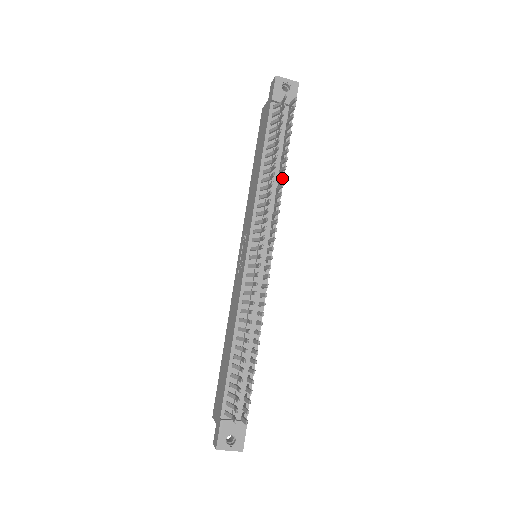
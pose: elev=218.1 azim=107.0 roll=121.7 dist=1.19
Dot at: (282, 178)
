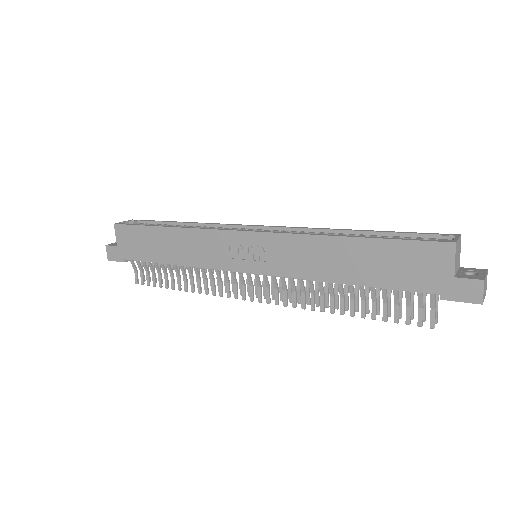
Dot at: (335, 307)
